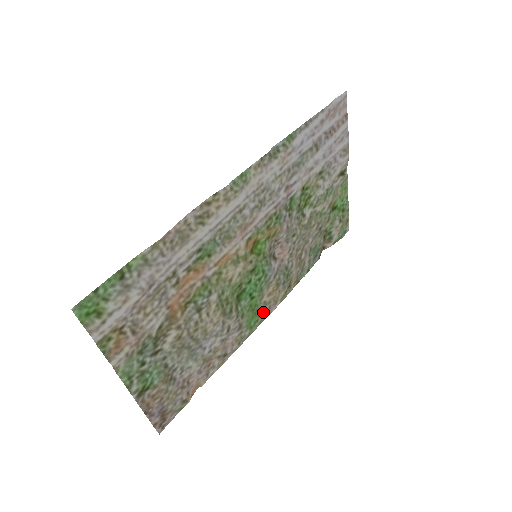
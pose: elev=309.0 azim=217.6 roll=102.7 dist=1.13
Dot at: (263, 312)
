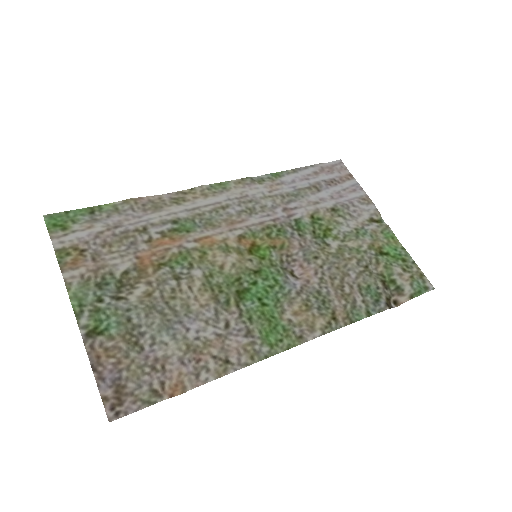
Dot at: (291, 334)
